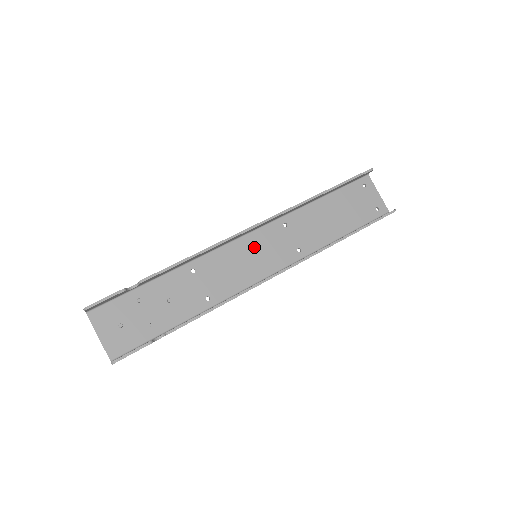
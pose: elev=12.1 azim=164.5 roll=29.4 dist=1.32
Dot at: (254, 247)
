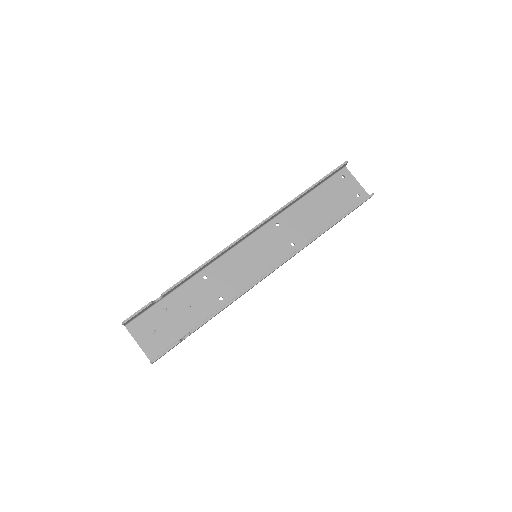
Dot at: (253, 249)
